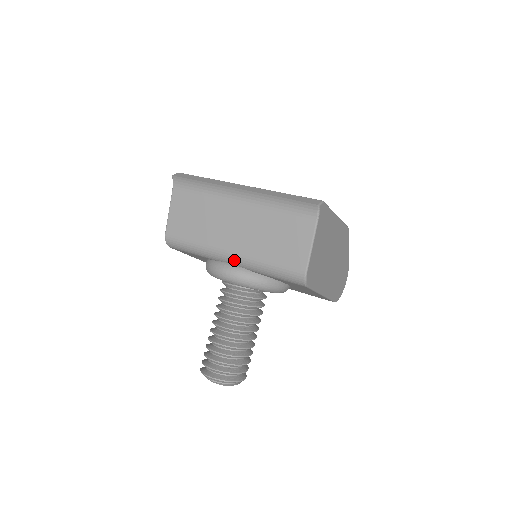
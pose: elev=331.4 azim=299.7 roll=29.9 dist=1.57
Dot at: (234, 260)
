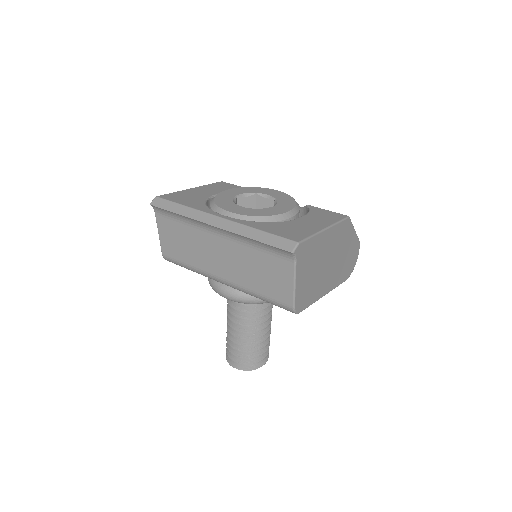
Dot at: (228, 285)
